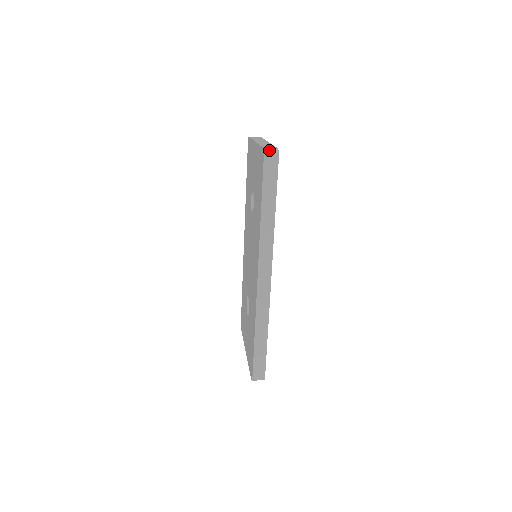
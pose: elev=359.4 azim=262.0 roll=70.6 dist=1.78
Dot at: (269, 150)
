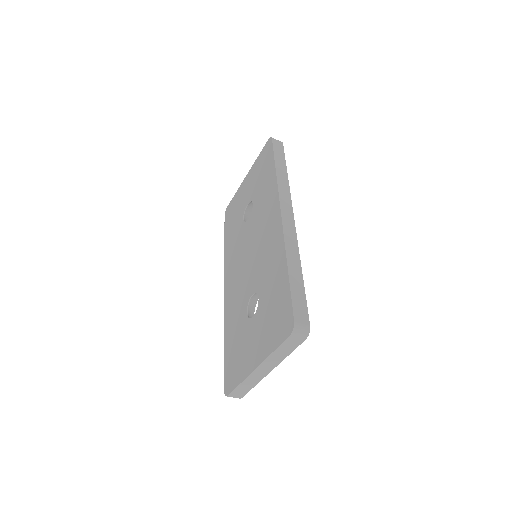
Dot at: occluded
